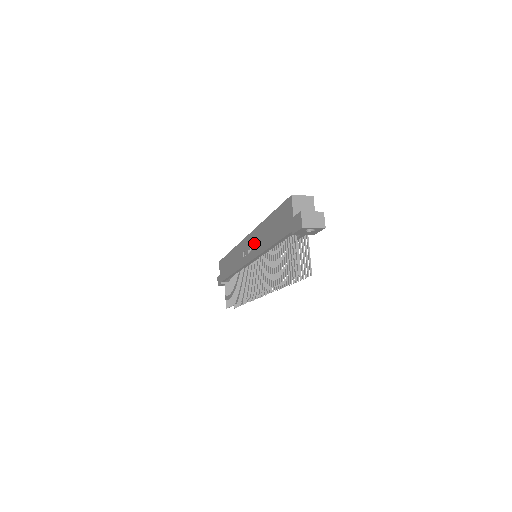
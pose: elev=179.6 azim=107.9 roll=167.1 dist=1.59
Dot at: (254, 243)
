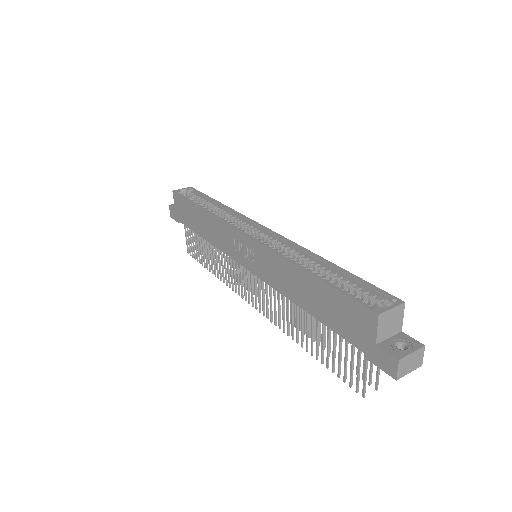
Dot at: (264, 264)
